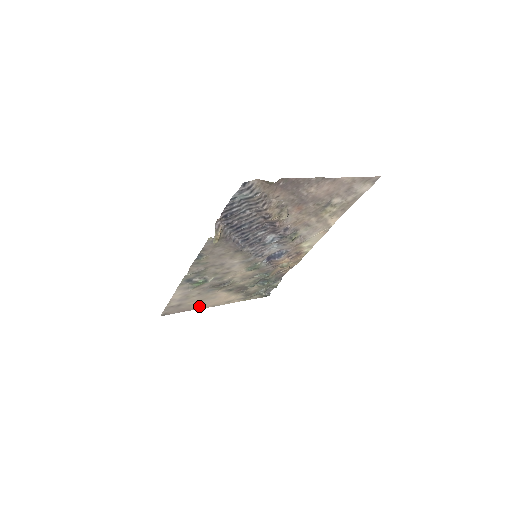
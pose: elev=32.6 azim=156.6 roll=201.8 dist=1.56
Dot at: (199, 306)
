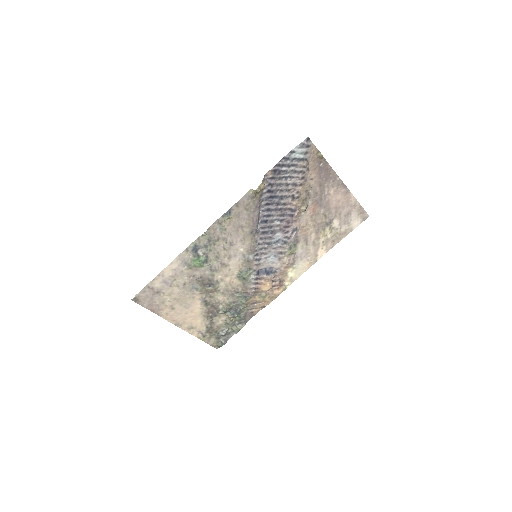
Dot at: (167, 312)
